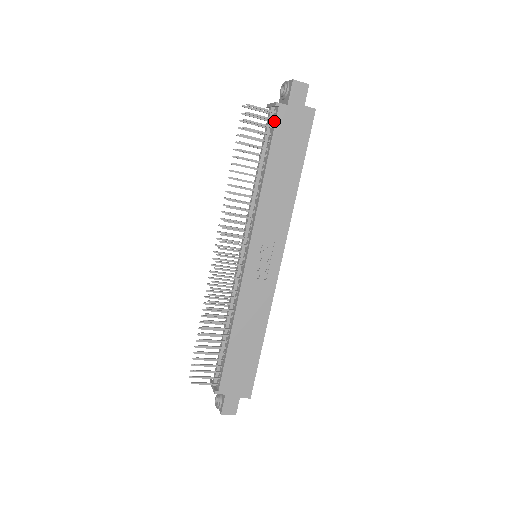
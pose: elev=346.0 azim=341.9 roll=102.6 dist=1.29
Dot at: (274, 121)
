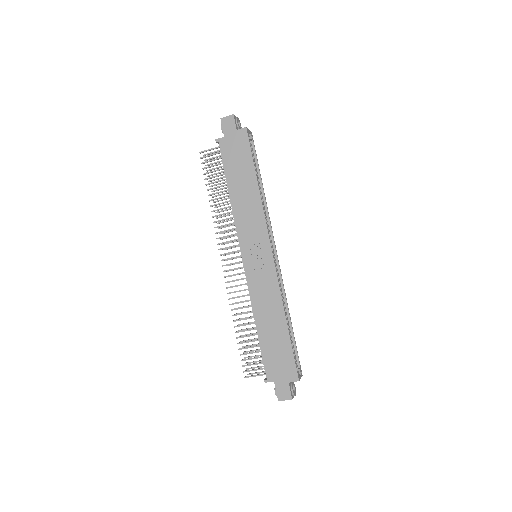
Dot at: (221, 153)
